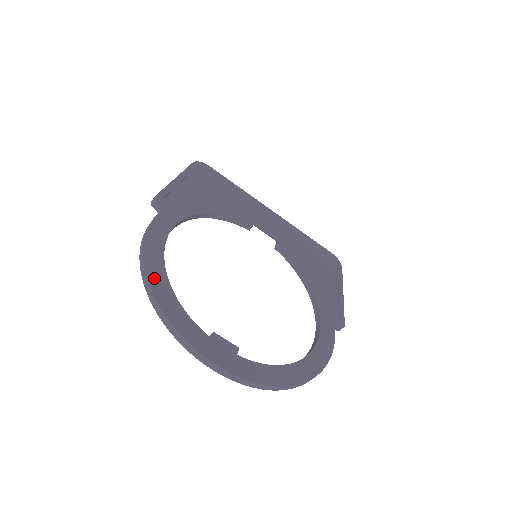
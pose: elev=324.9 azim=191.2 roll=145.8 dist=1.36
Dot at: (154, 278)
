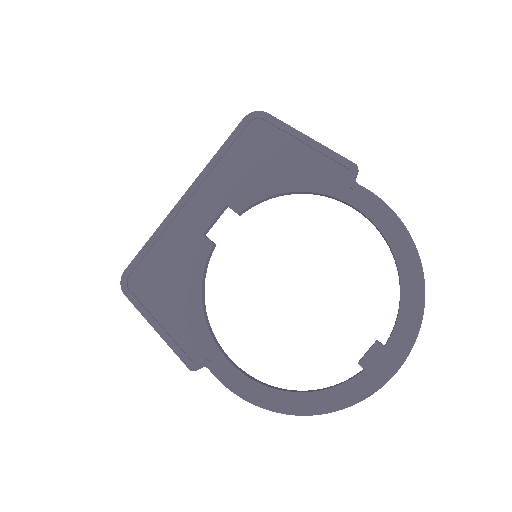
Dot at: (296, 408)
